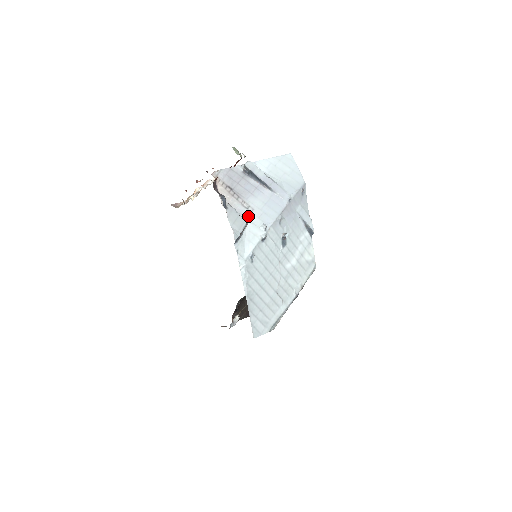
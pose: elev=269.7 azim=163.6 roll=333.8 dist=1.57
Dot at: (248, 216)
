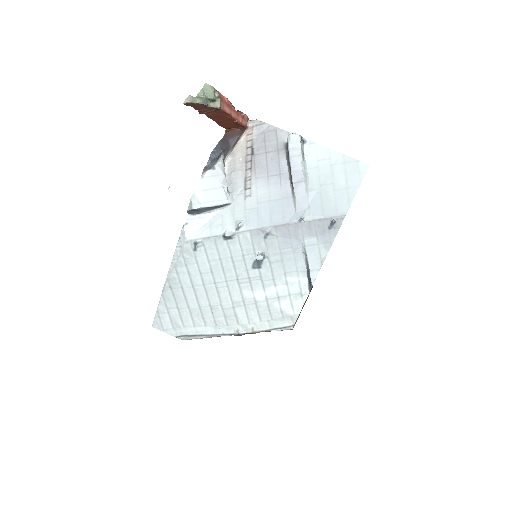
Dot at: (238, 198)
